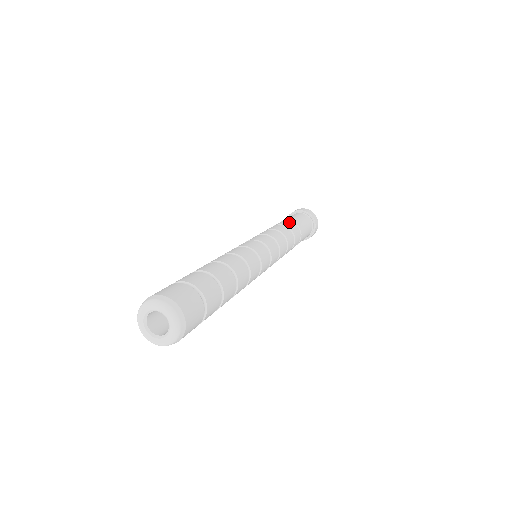
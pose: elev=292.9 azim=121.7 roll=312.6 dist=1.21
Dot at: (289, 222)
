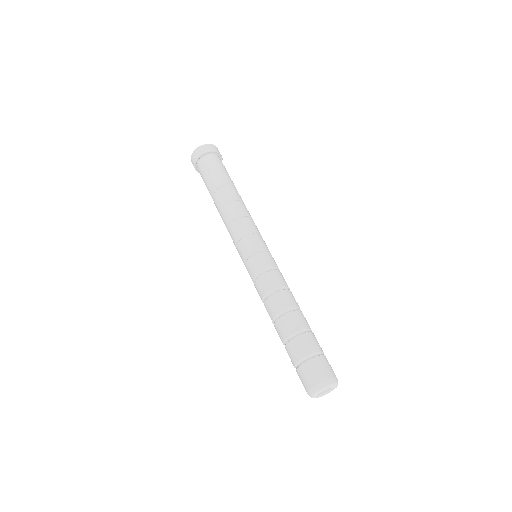
Dot at: (223, 190)
